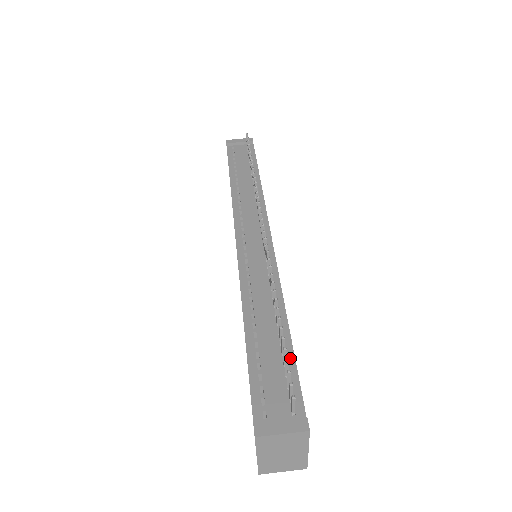
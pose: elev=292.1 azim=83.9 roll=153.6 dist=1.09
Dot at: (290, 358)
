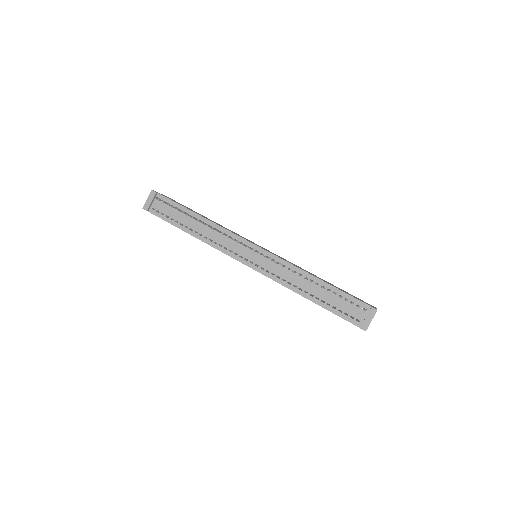
Dot at: (340, 292)
